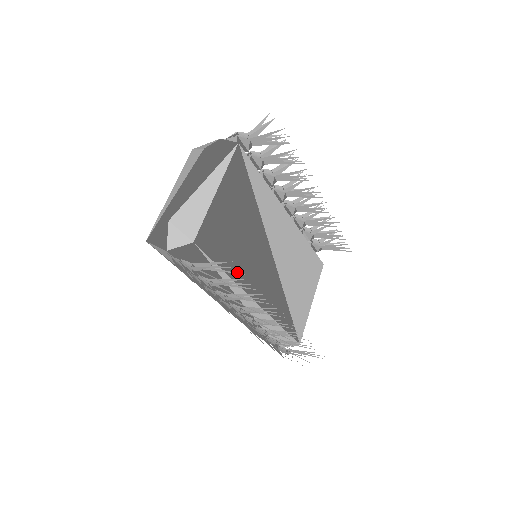
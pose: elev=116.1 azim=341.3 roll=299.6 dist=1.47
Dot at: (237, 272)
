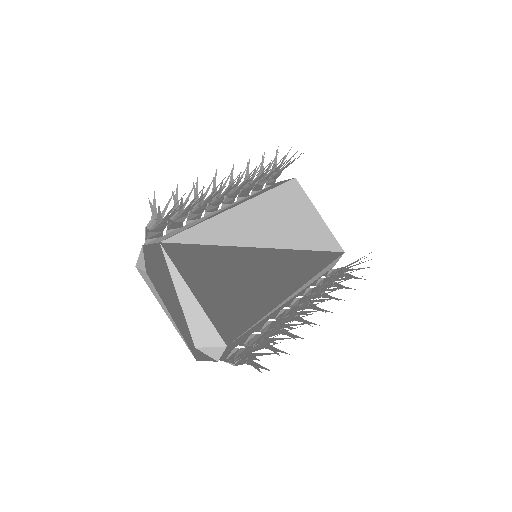
Dot at: (265, 303)
